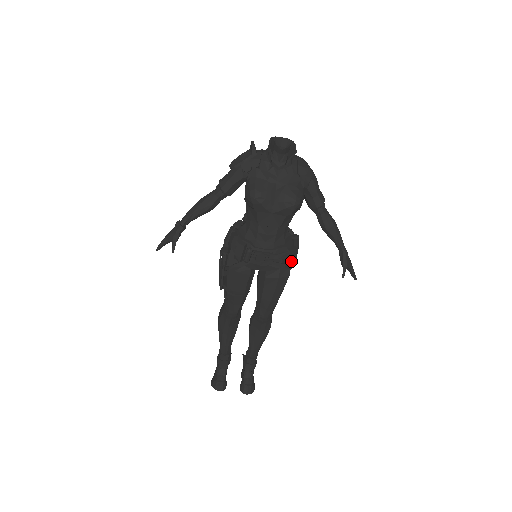
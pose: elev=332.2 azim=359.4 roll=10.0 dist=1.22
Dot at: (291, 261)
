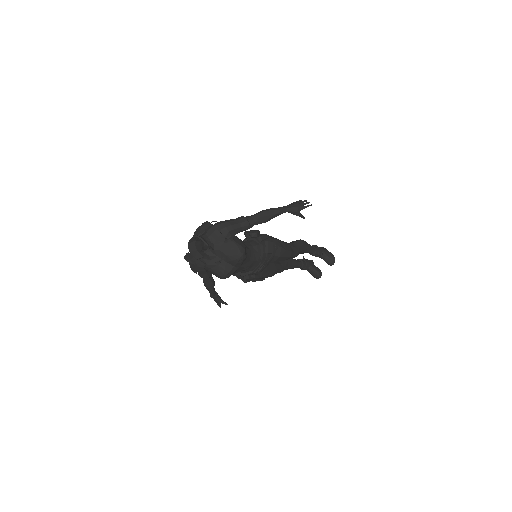
Dot at: (274, 250)
